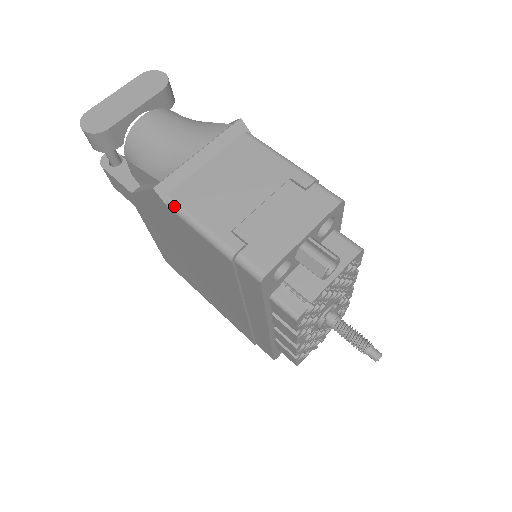
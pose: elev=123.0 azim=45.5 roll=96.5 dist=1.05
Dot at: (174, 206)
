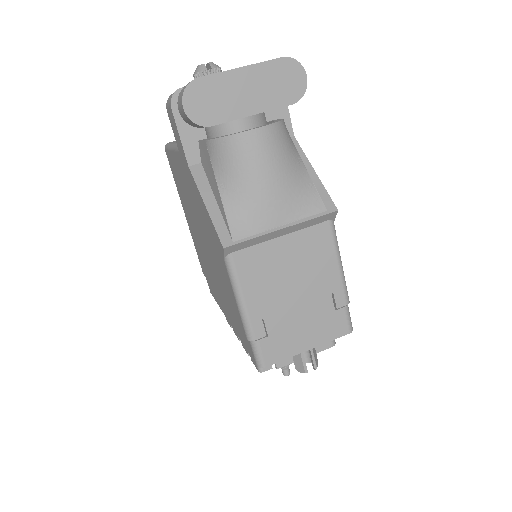
Dot at: (231, 268)
